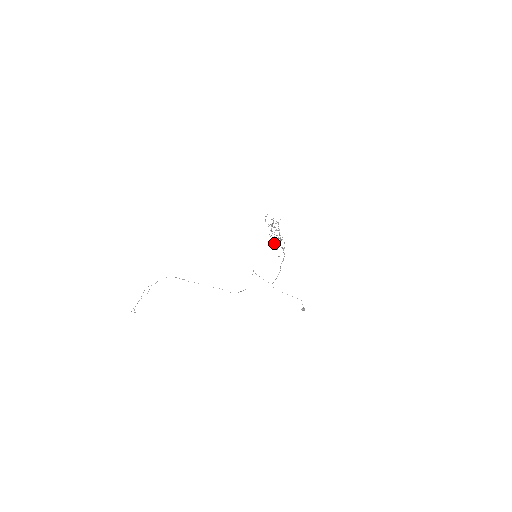
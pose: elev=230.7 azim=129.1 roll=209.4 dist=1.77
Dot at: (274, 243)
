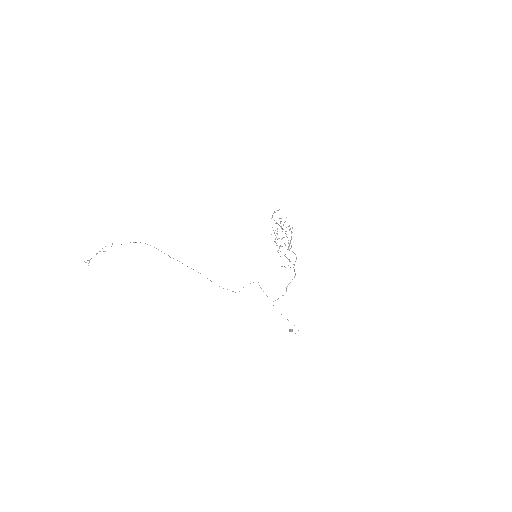
Dot at: (276, 245)
